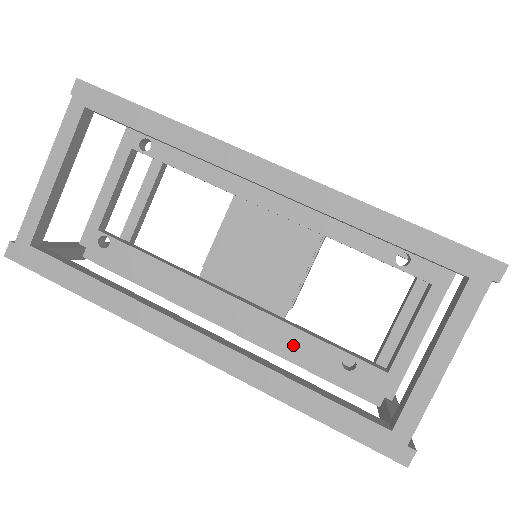
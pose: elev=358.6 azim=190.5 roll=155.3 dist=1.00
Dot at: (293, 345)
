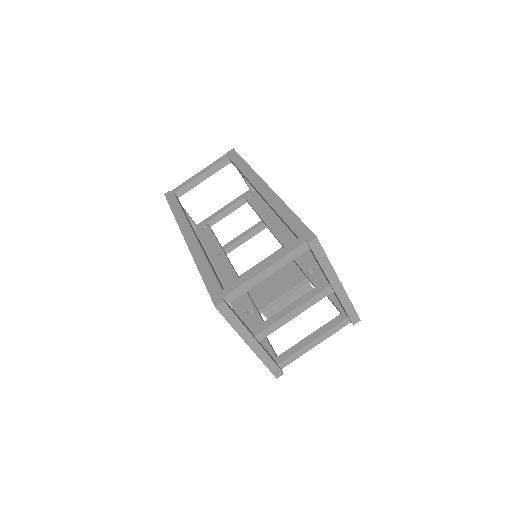
Dot at: occluded
